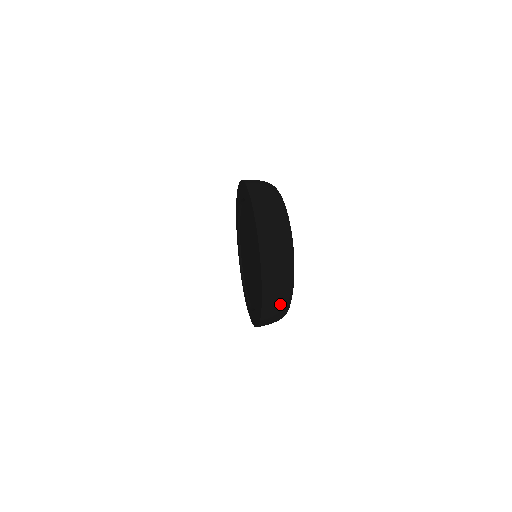
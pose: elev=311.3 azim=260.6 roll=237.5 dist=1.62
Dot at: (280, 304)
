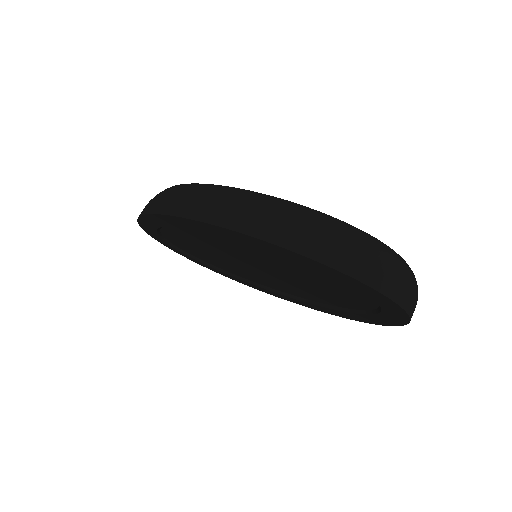
Dot at: occluded
